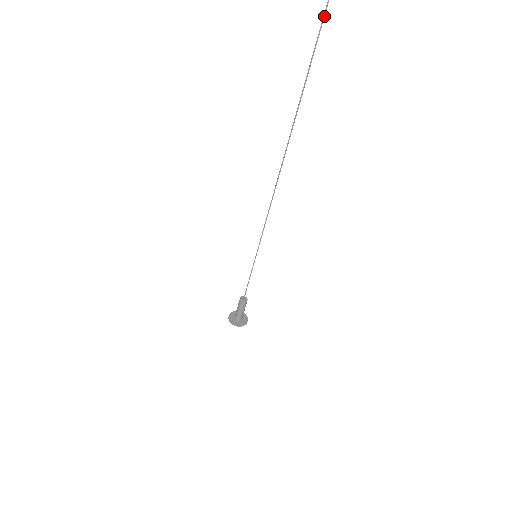
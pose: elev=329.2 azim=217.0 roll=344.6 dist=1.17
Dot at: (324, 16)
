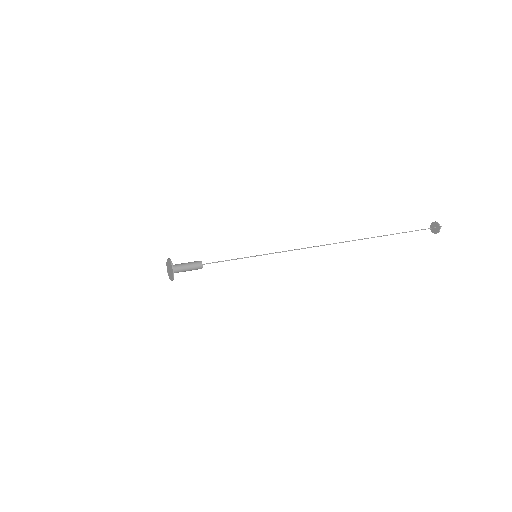
Dot at: occluded
